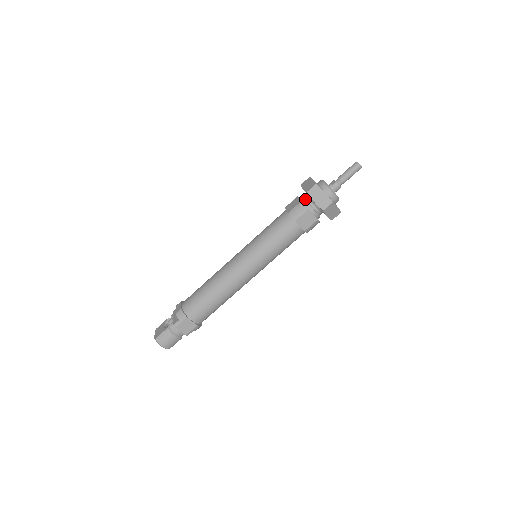
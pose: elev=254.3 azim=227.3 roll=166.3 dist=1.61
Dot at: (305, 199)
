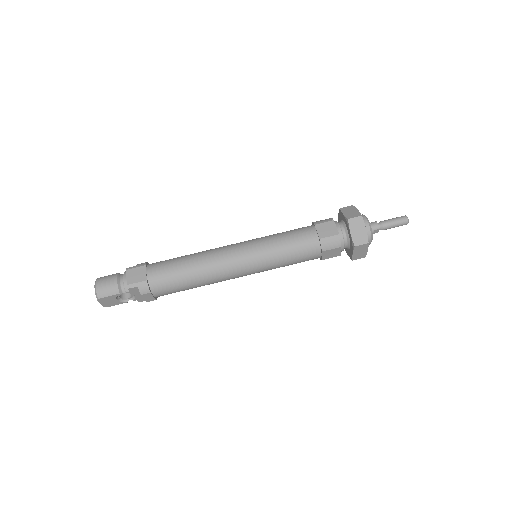
Dot at: occluded
